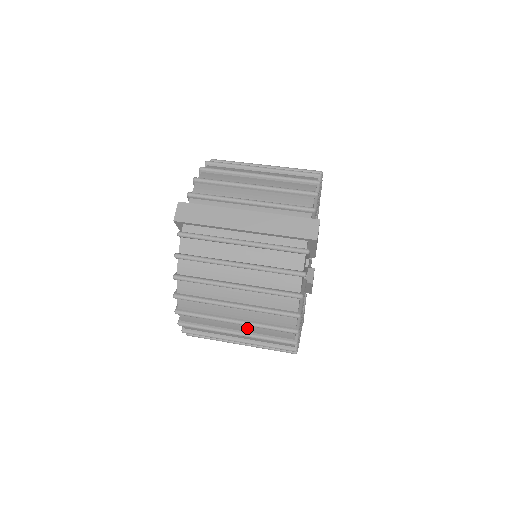
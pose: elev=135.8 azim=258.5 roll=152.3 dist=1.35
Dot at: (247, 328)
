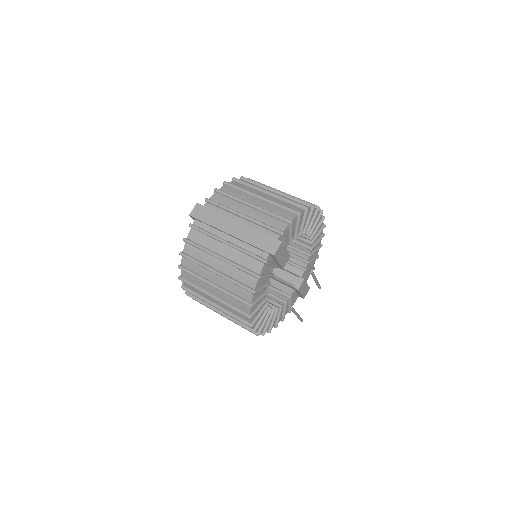
Dot at: (221, 304)
